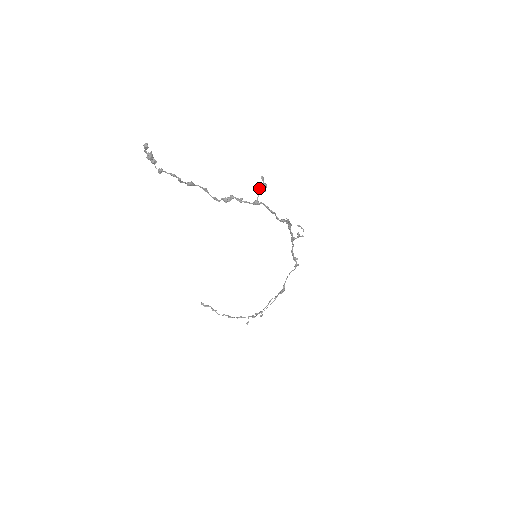
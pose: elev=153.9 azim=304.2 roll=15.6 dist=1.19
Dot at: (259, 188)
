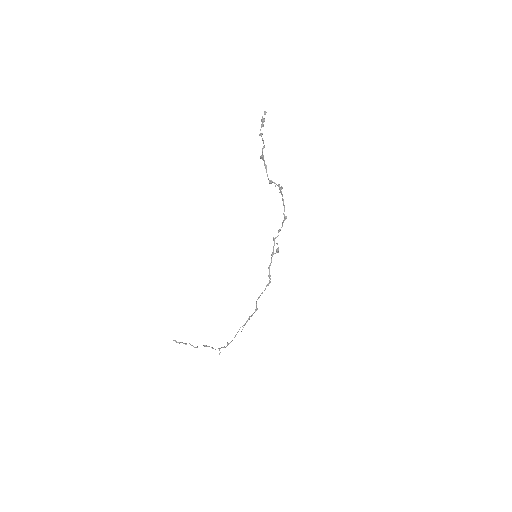
Dot at: (280, 187)
